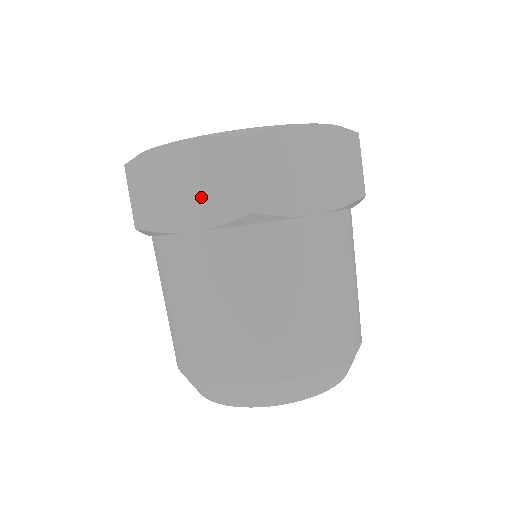
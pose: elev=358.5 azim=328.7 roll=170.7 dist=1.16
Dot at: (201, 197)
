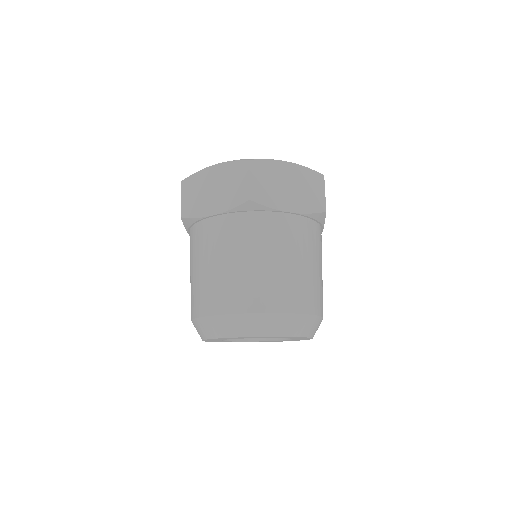
Dot at: (299, 195)
